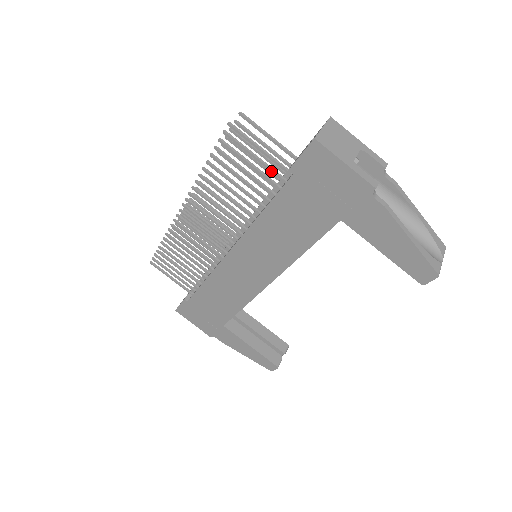
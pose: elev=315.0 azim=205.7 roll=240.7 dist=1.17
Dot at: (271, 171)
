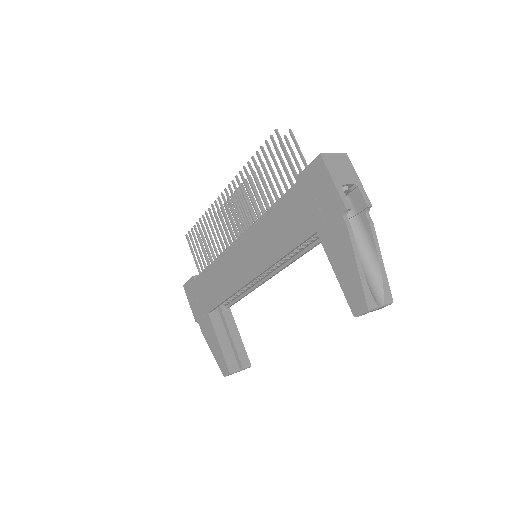
Dot at: (288, 177)
